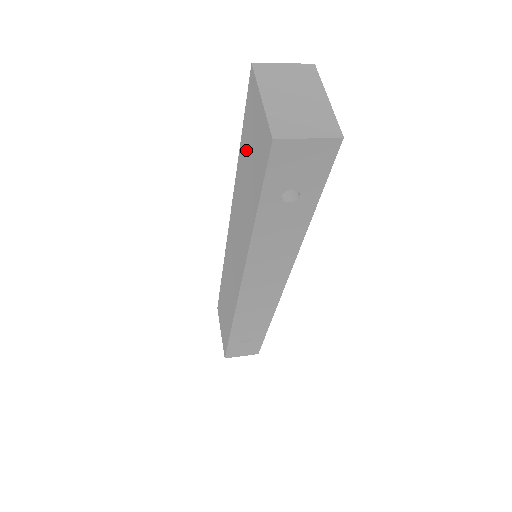
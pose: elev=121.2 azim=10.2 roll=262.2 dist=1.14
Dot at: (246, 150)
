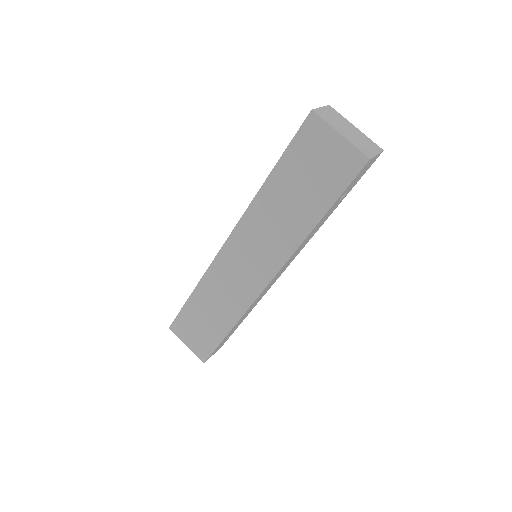
Dot at: (294, 172)
